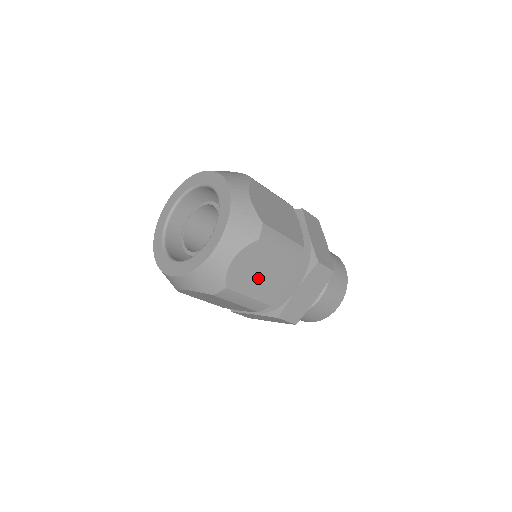
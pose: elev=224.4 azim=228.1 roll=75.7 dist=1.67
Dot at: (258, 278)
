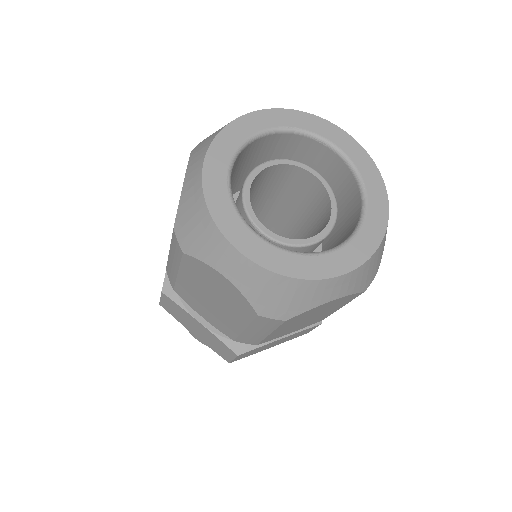
Dot at: (301, 321)
